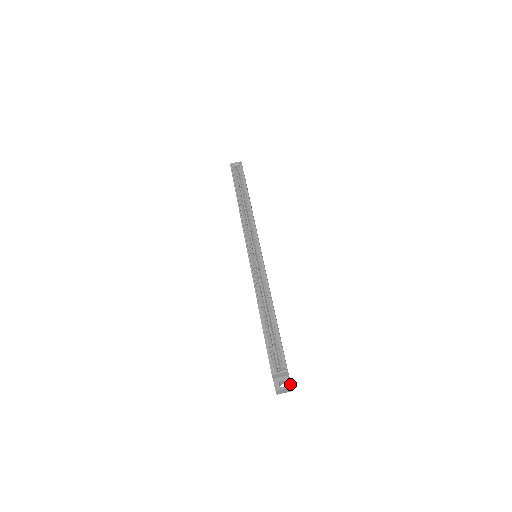
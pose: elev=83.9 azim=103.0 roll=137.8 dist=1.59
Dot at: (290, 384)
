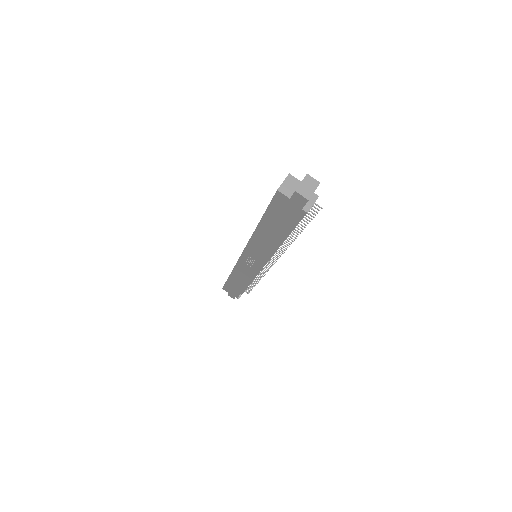
Dot at: occluded
